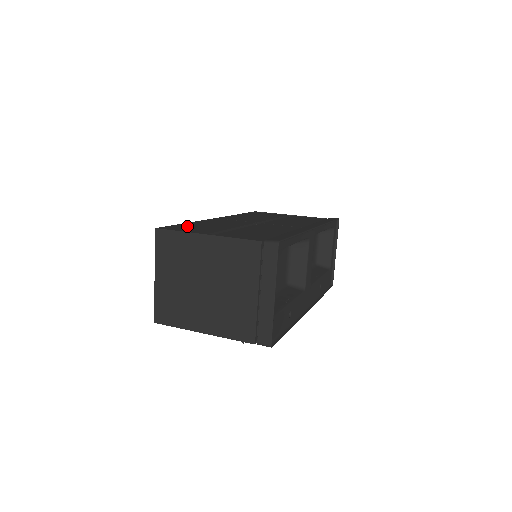
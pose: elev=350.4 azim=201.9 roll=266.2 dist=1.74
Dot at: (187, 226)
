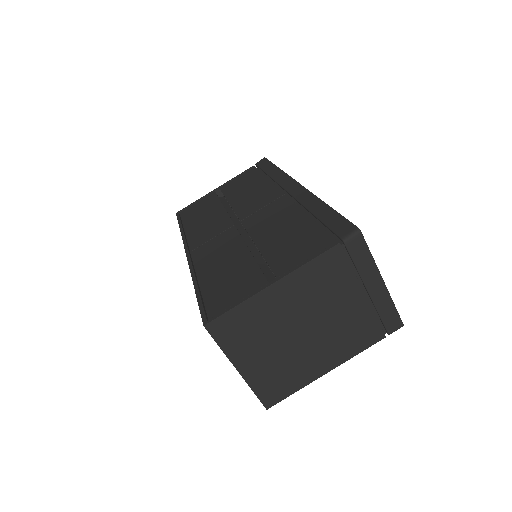
Dot at: (213, 292)
